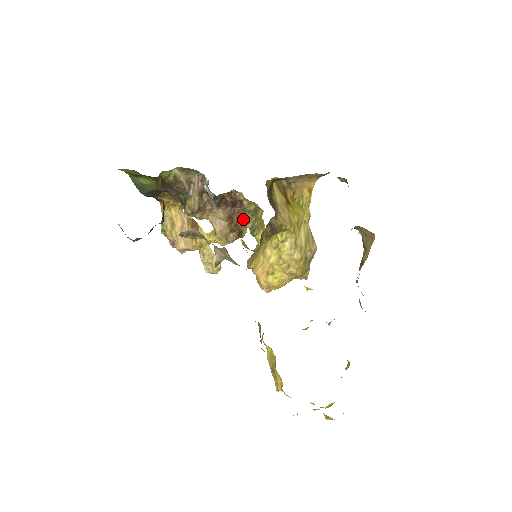
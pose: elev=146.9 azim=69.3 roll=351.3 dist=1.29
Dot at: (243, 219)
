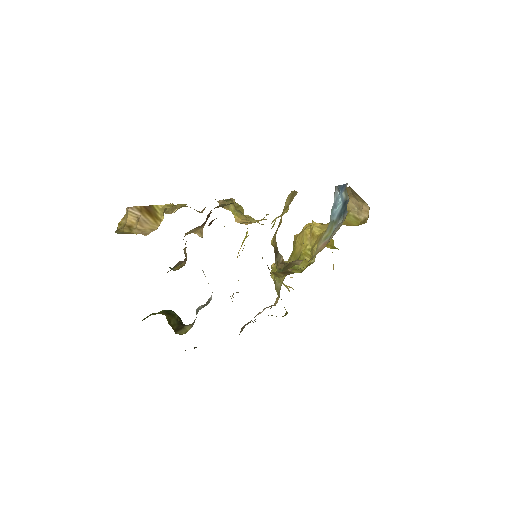
Dot at: (215, 207)
